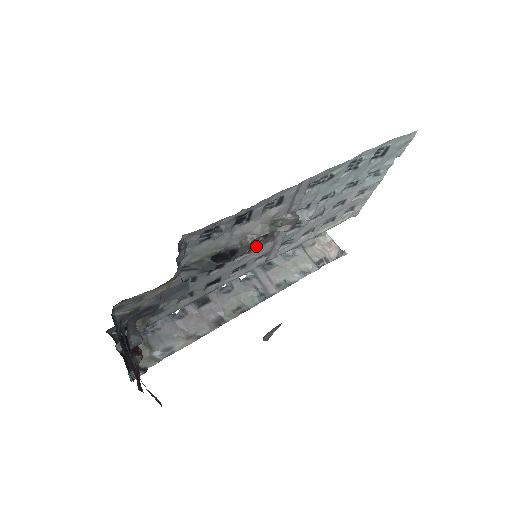
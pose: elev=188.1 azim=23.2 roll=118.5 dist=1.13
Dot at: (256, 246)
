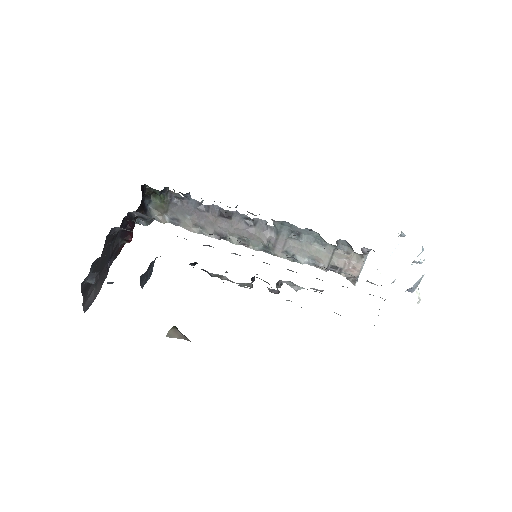
Dot at: occluded
